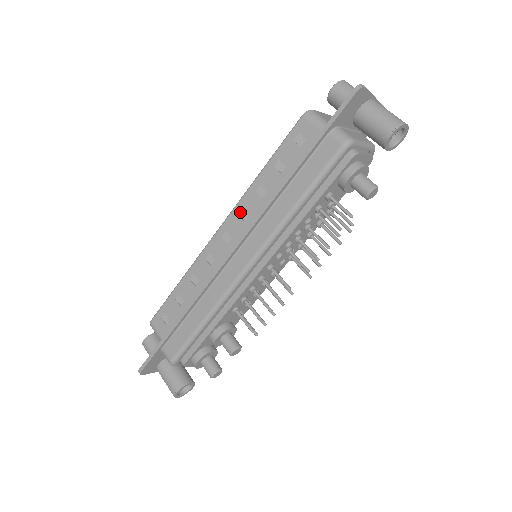
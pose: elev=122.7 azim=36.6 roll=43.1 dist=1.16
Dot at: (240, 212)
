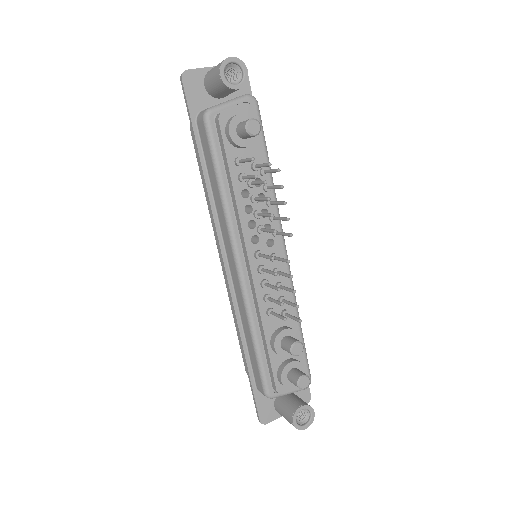
Dot at: occluded
